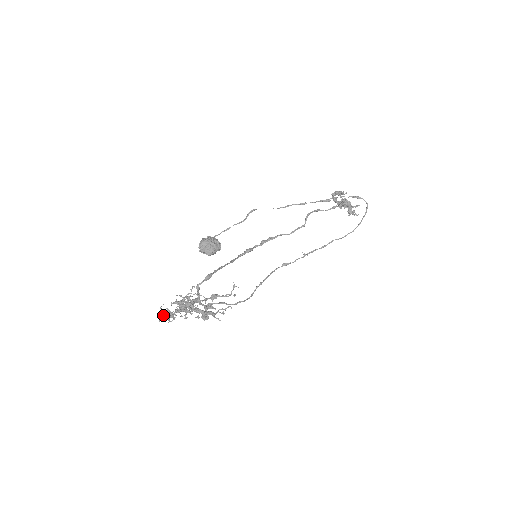
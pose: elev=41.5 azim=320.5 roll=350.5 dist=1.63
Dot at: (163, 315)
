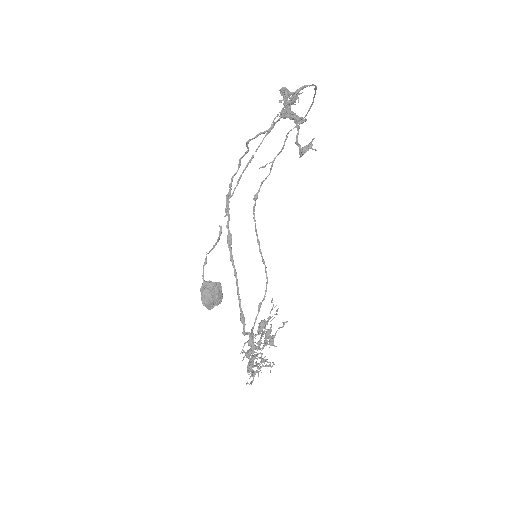
Dot at: occluded
